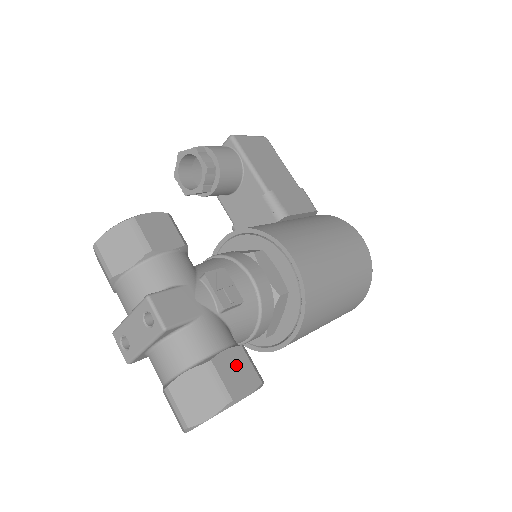
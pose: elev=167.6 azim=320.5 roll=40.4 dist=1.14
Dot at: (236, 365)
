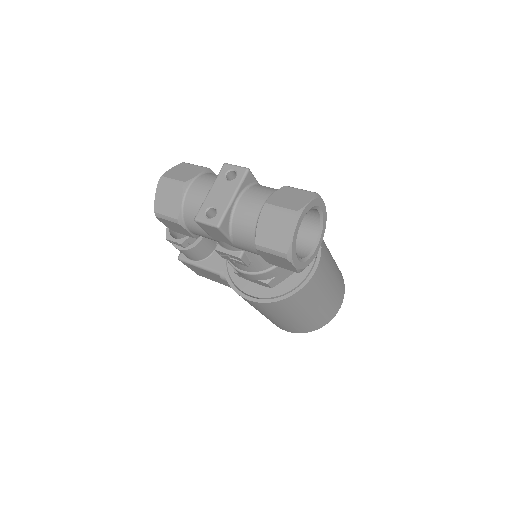
Dot at: occluded
